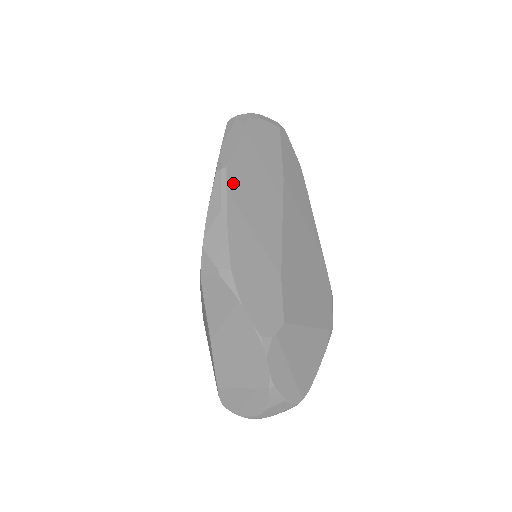
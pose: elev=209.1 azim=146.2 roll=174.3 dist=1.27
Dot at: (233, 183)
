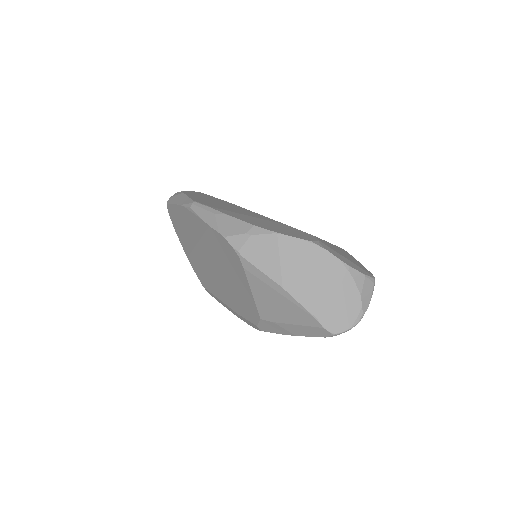
Dot at: (206, 204)
